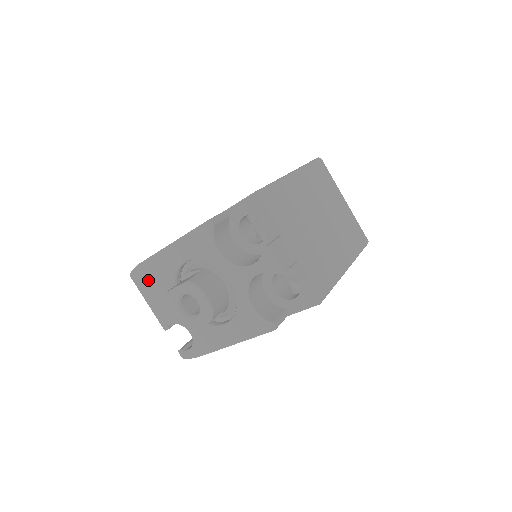
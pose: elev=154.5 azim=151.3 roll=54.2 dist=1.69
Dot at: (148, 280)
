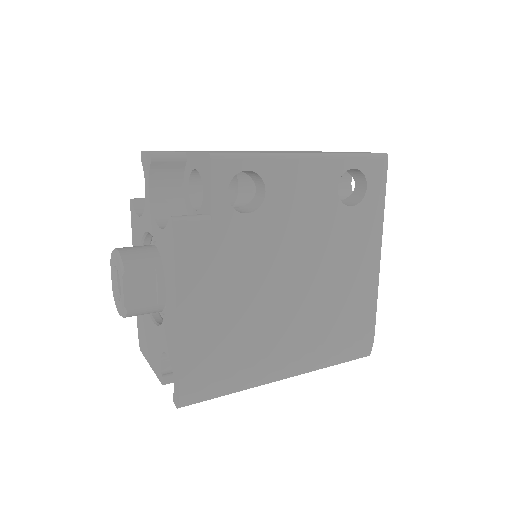
Dot at: (143, 334)
